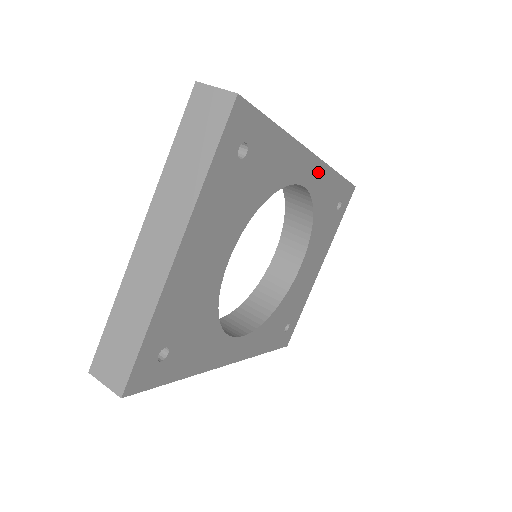
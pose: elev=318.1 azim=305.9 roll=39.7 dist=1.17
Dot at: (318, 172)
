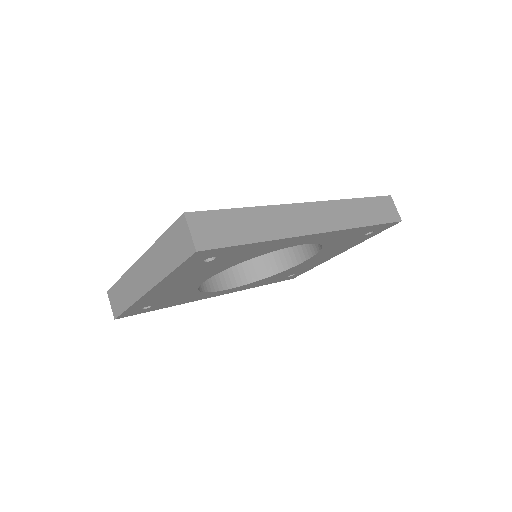
Dot at: (327, 235)
